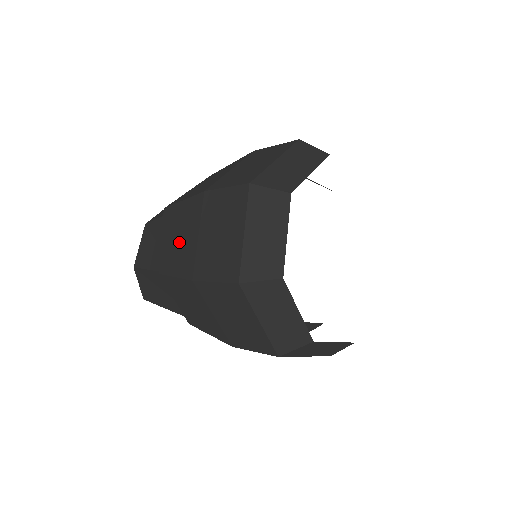
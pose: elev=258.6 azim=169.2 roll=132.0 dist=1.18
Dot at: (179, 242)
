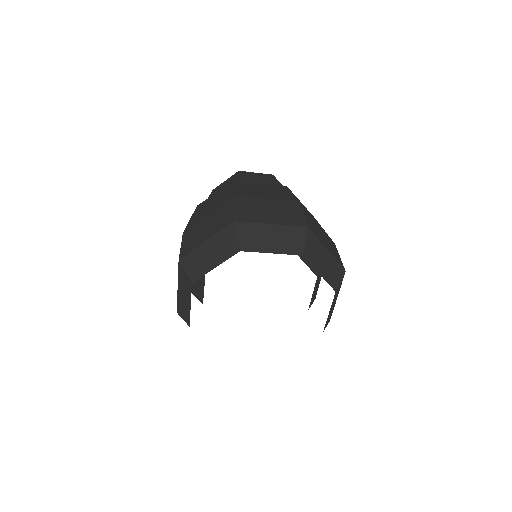
Dot at: occluded
